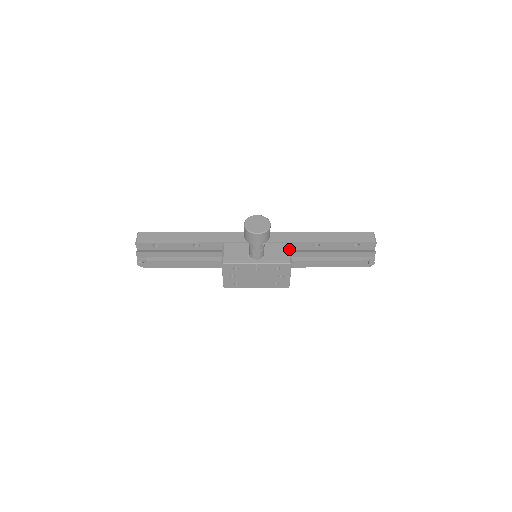
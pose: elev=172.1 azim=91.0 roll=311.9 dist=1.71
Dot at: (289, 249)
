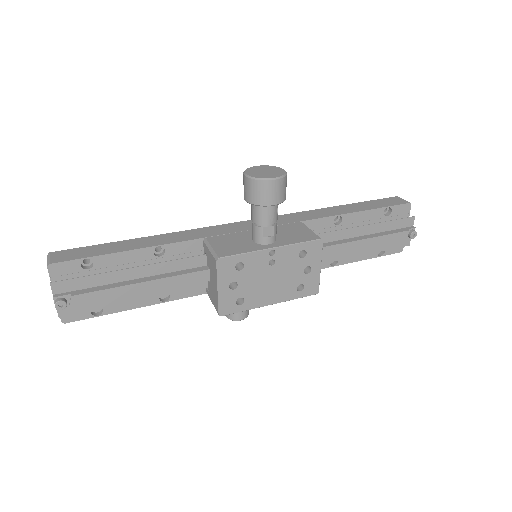
Dot at: (307, 227)
